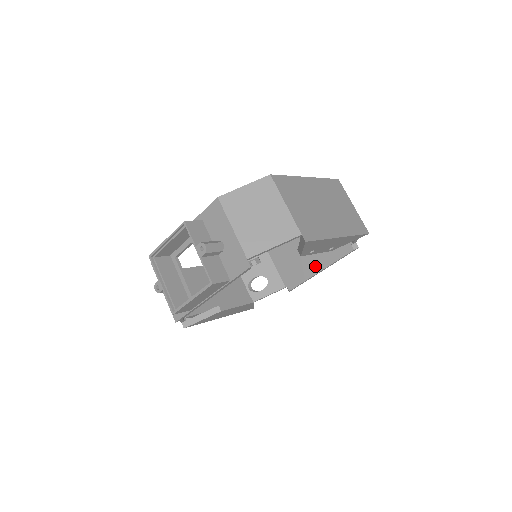
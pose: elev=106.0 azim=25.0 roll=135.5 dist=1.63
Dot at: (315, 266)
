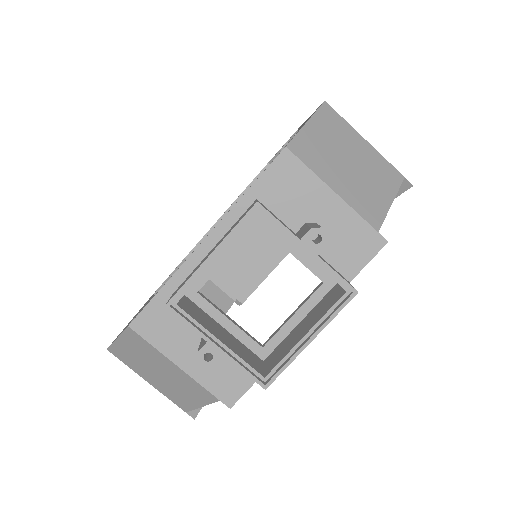
Dot at: (273, 256)
